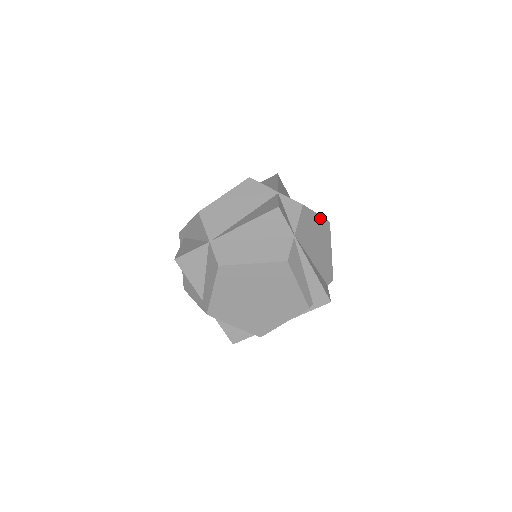
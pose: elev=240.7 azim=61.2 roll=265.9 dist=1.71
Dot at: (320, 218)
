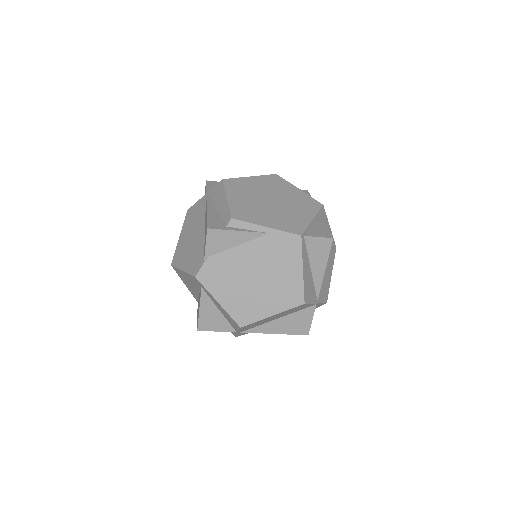
Dot at: occluded
